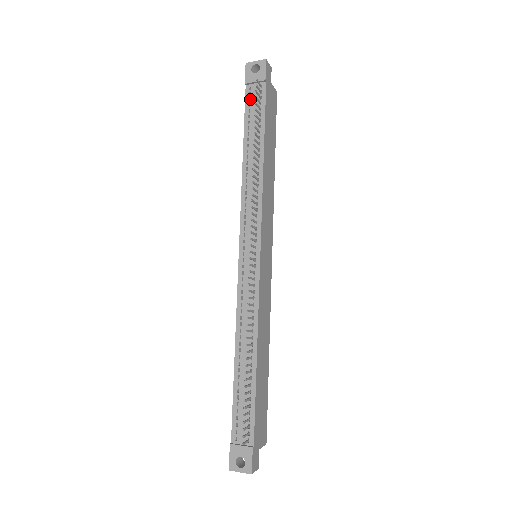
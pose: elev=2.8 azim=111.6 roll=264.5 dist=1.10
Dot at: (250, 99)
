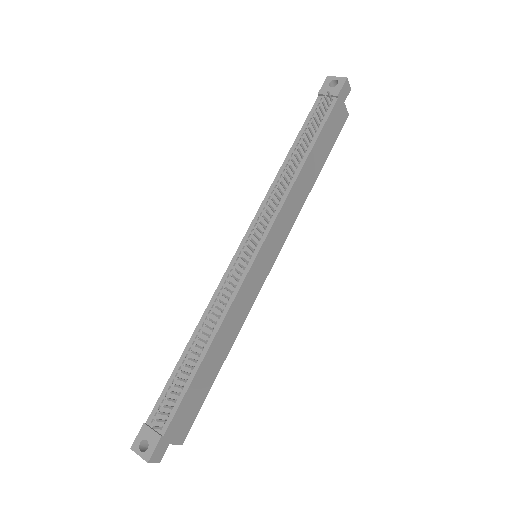
Dot at: (316, 109)
